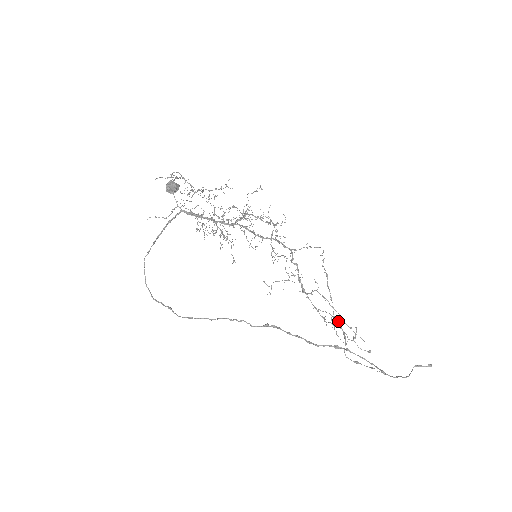
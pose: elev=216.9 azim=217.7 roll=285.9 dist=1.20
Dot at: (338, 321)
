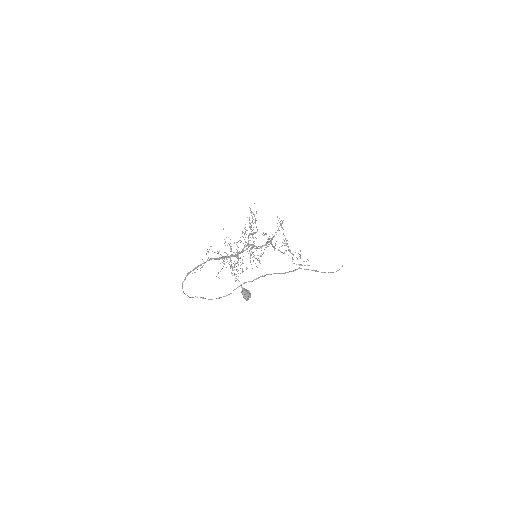
Dot at: occluded
